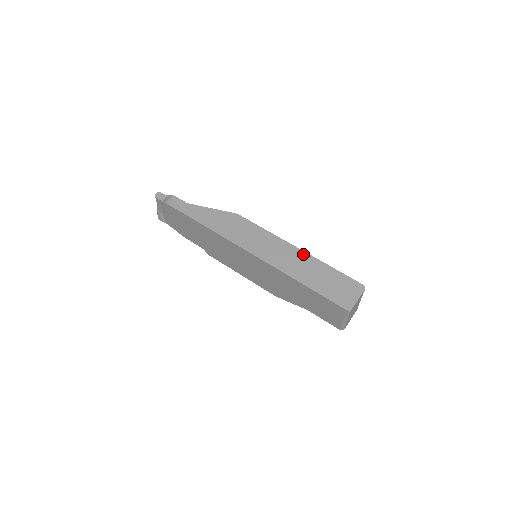
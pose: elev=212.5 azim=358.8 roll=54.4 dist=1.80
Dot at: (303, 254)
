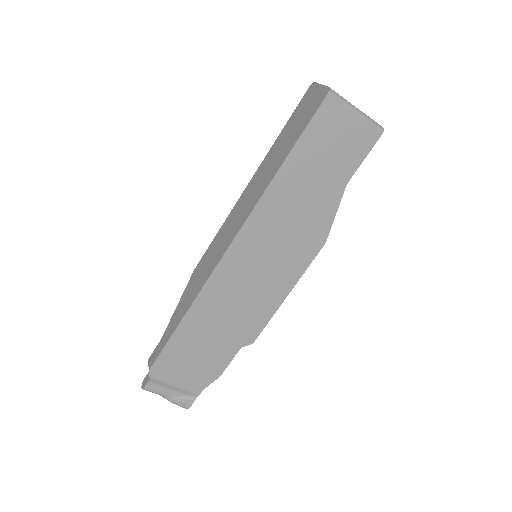
Dot at: (256, 174)
